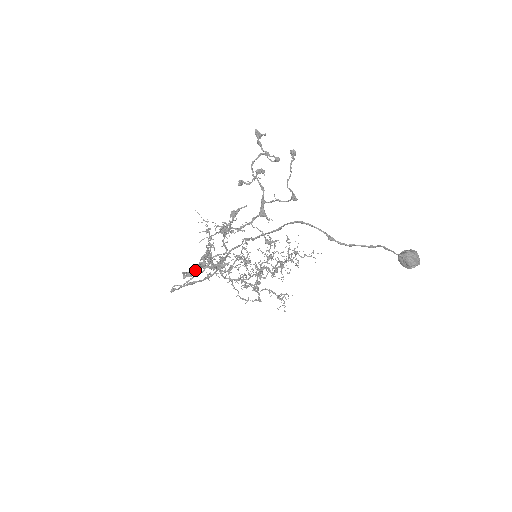
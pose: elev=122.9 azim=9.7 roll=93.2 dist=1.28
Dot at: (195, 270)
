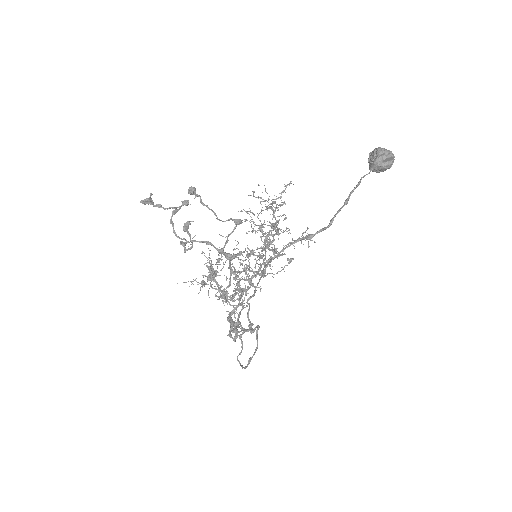
Dot at: occluded
